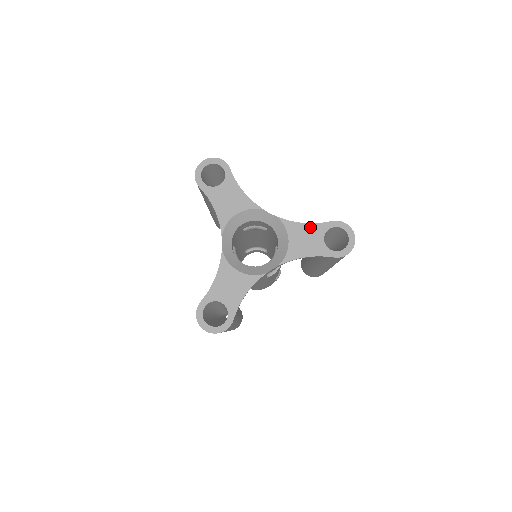
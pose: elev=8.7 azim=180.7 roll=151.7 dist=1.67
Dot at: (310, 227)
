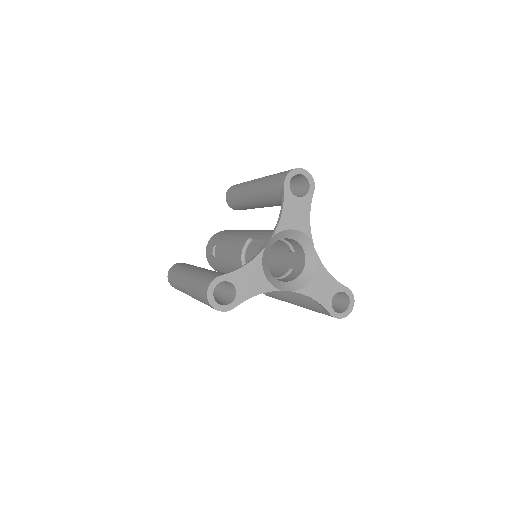
Dot at: (332, 280)
